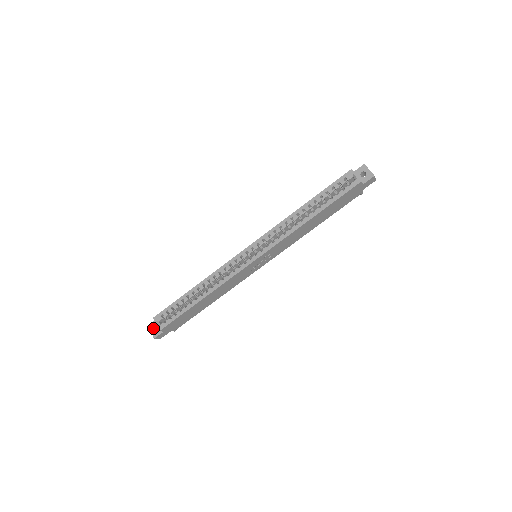
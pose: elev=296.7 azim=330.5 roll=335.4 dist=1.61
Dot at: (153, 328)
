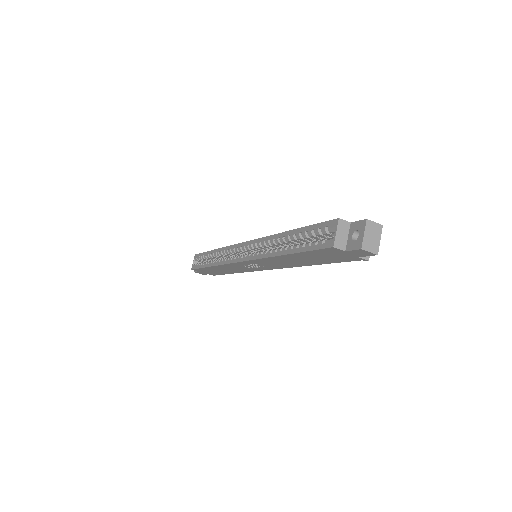
Dot at: occluded
